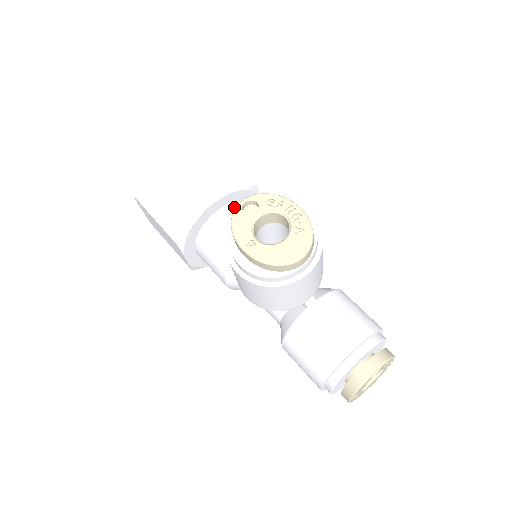
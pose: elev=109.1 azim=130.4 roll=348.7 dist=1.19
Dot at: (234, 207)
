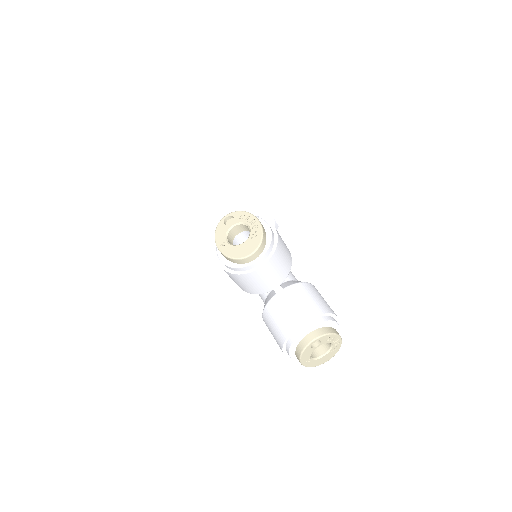
Dot at: occluded
